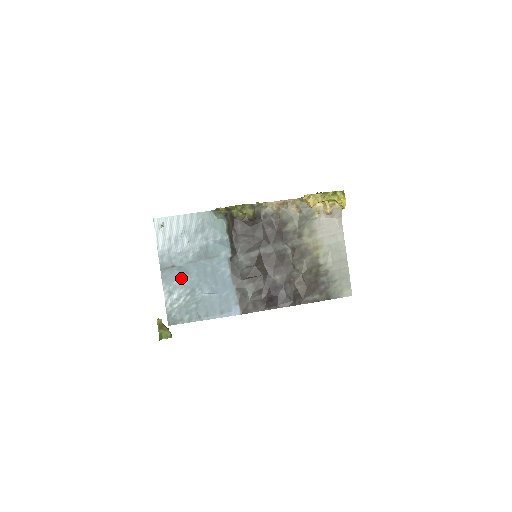
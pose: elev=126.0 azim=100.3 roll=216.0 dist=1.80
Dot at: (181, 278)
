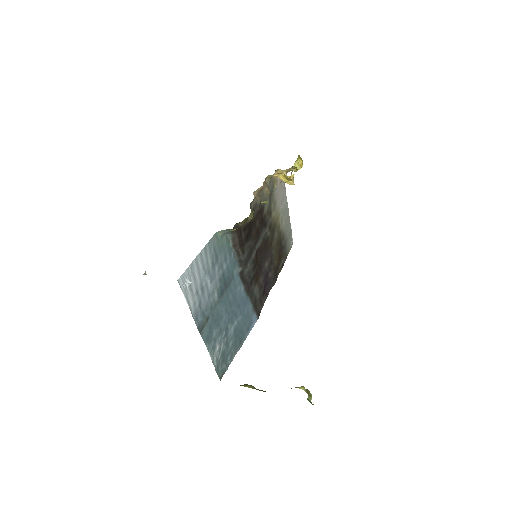
Dot at: (216, 326)
